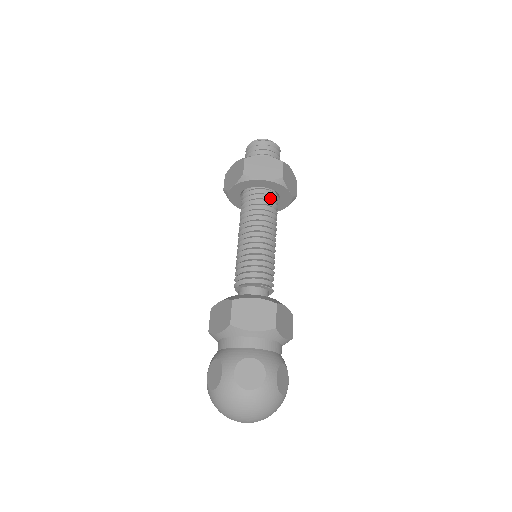
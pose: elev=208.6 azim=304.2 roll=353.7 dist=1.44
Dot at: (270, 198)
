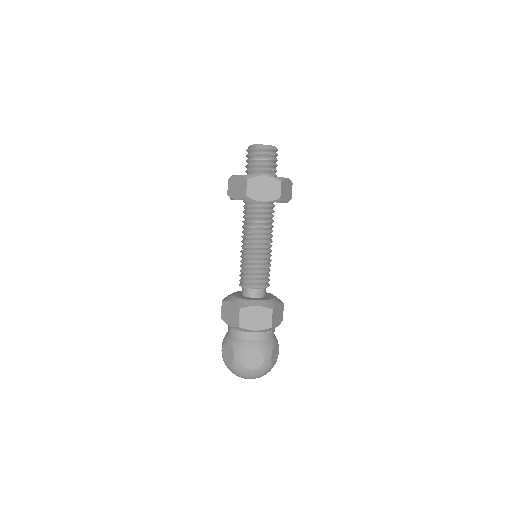
Dot at: (254, 208)
